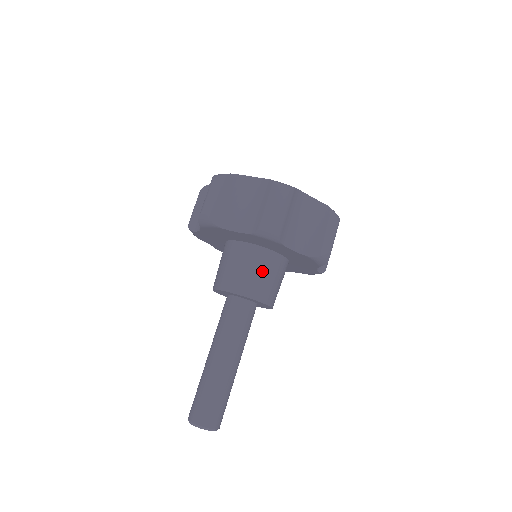
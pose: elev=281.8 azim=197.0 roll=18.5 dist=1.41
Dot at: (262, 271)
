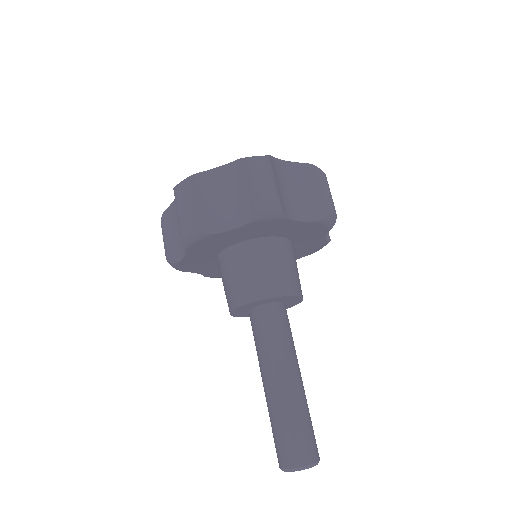
Dot at: occluded
